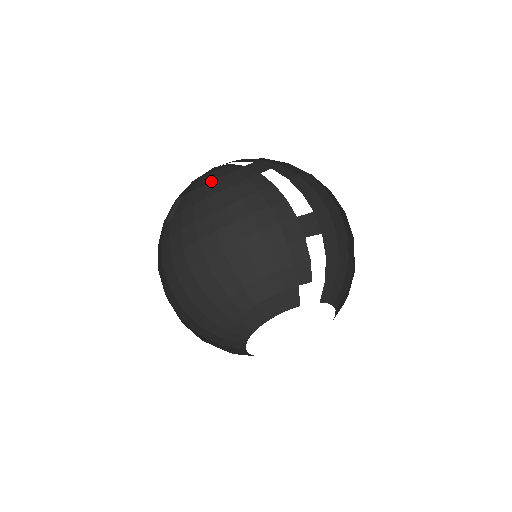
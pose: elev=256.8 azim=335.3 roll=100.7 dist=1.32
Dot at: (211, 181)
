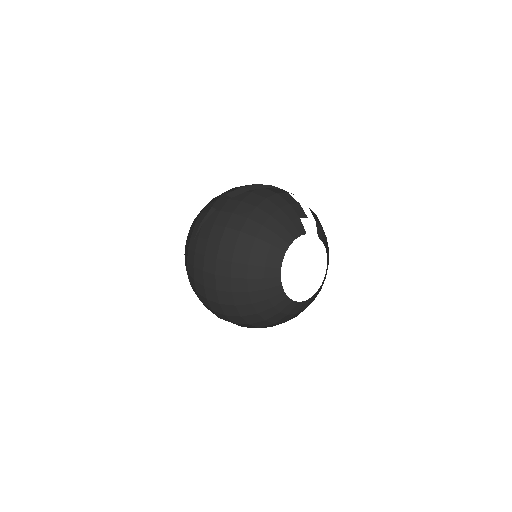
Dot at: occluded
